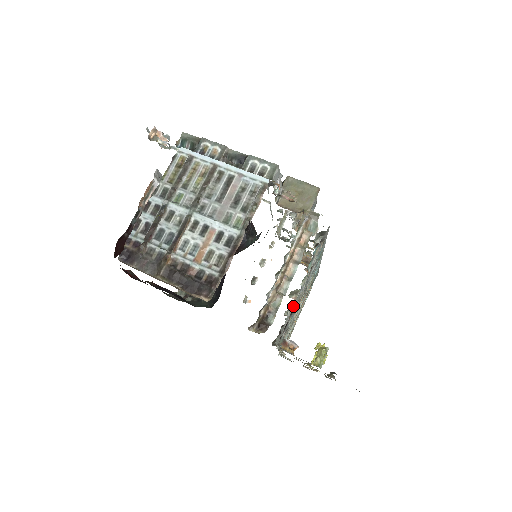
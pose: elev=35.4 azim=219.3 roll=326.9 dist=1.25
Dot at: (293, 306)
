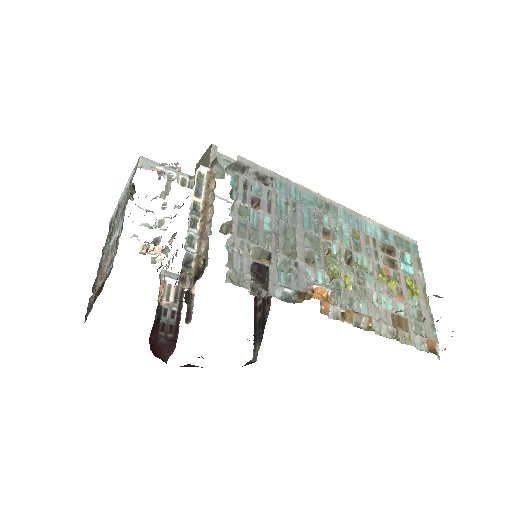
Dot at: (242, 241)
